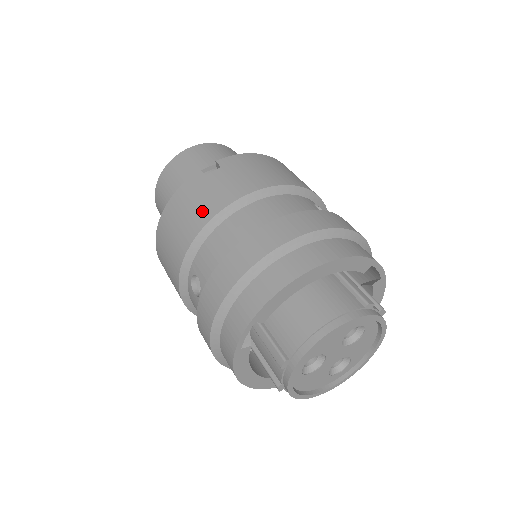
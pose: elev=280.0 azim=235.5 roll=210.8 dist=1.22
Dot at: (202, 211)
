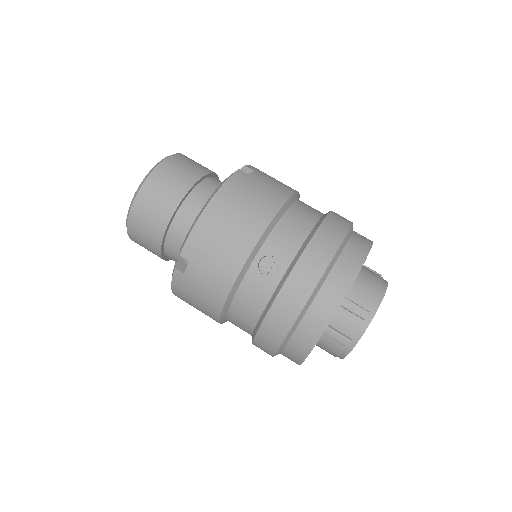
Dot at: (268, 200)
